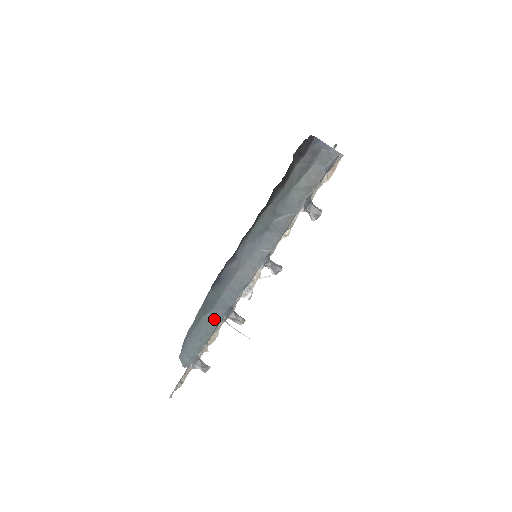
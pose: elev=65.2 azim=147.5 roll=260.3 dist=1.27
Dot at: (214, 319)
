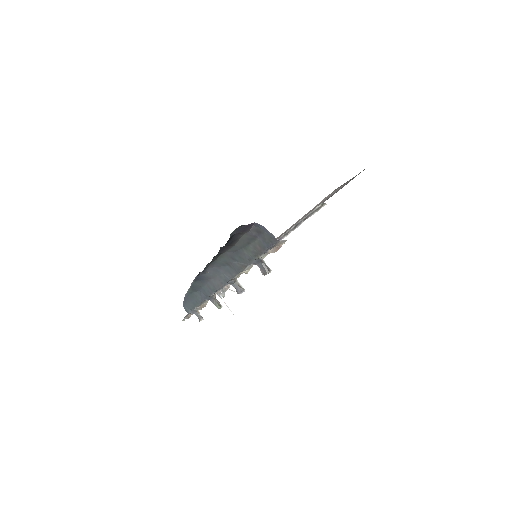
Dot at: (200, 297)
